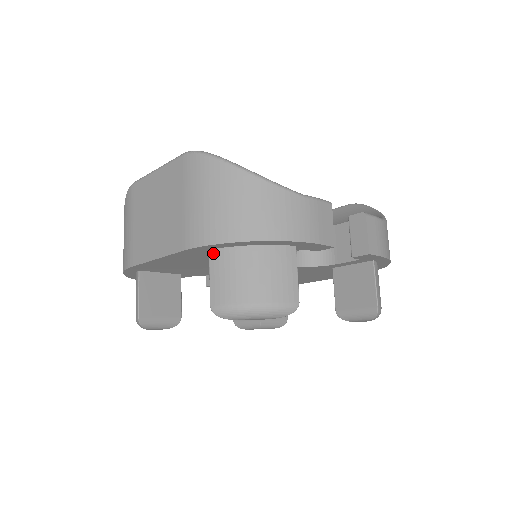
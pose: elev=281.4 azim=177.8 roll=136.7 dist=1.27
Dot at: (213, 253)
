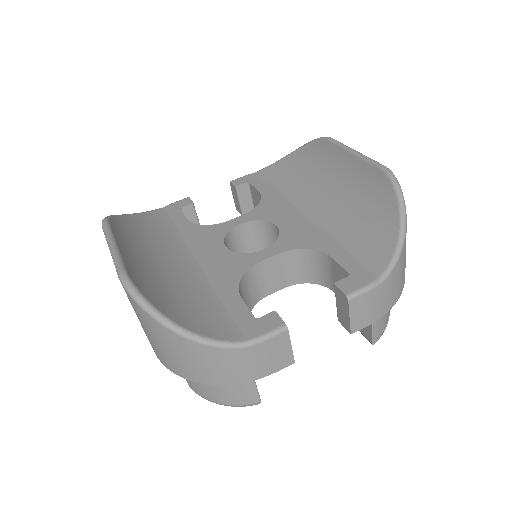
Dot at: occluded
